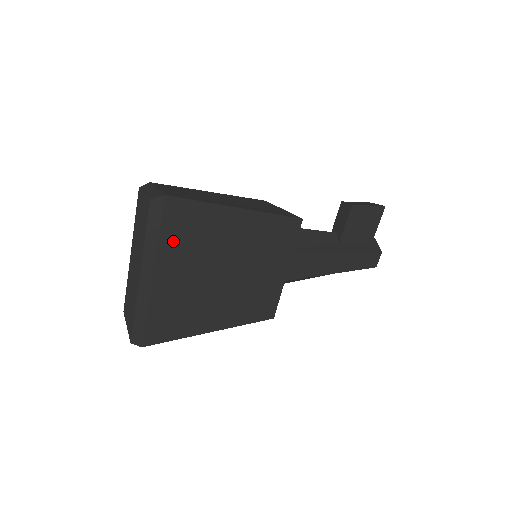
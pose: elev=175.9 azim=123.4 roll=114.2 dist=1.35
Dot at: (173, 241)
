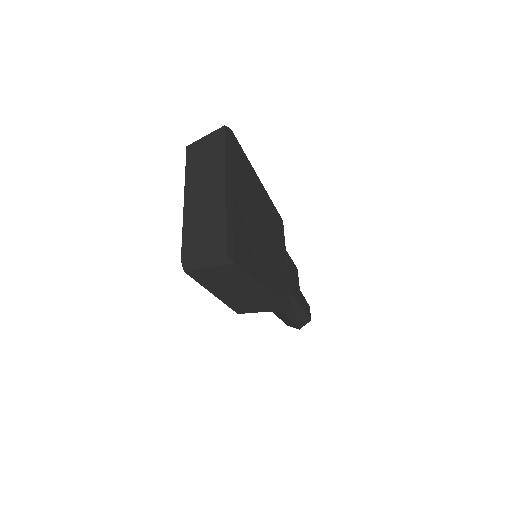
Dot at: (238, 169)
